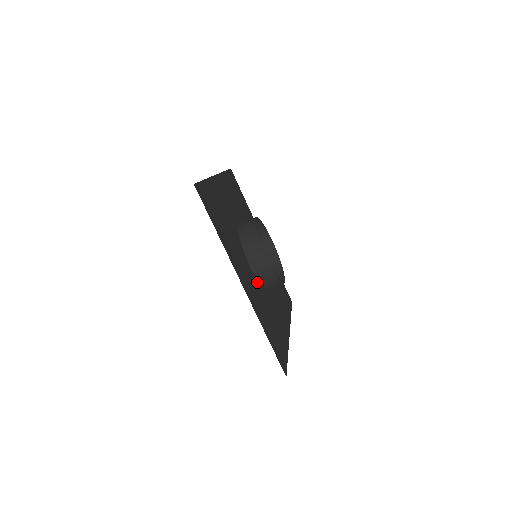
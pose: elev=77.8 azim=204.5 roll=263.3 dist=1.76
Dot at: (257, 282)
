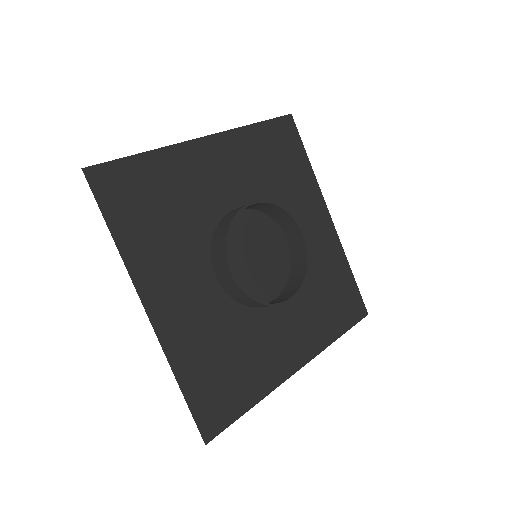
Dot at: (225, 299)
